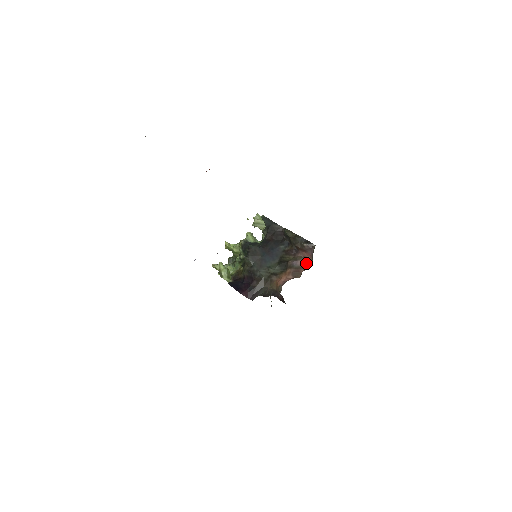
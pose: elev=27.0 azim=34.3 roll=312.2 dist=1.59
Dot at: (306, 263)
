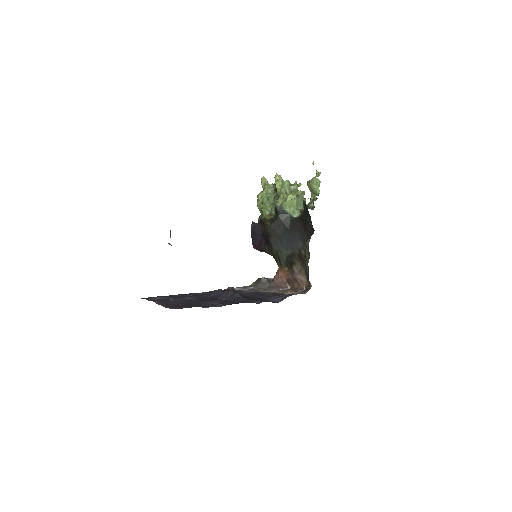
Dot at: (303, 283)
